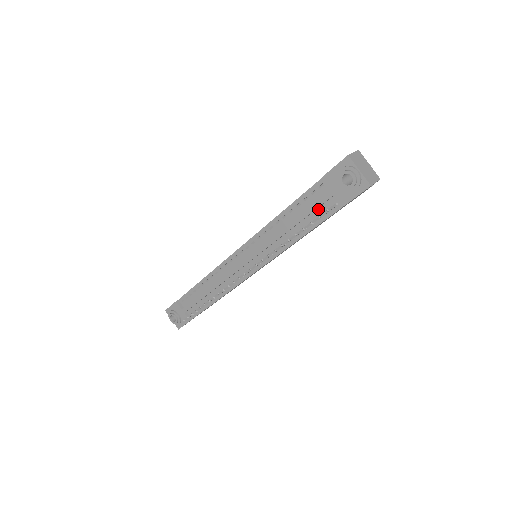
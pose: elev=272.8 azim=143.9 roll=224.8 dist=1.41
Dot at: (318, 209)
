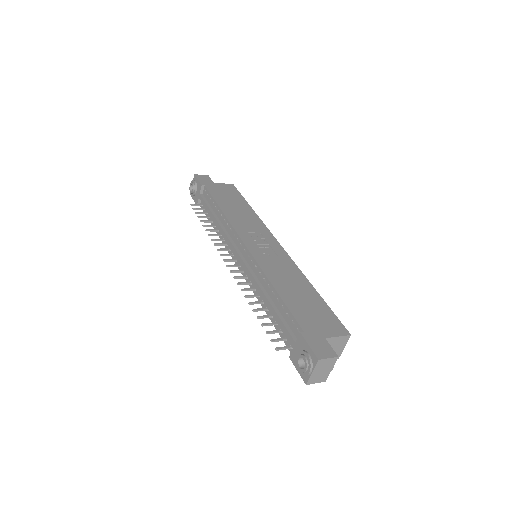
Dot at: occluded
